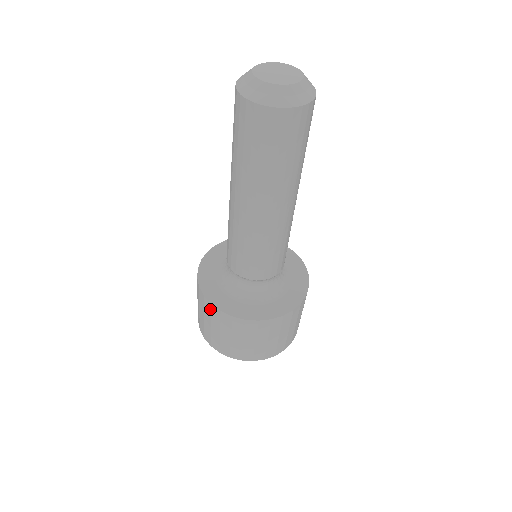
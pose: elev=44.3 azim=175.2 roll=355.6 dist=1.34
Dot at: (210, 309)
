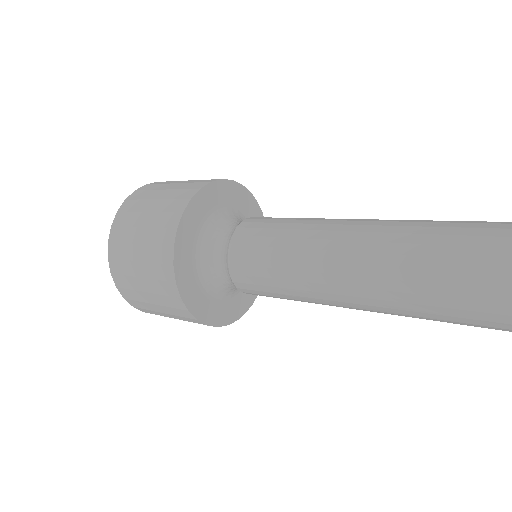
Dot at: occluded
